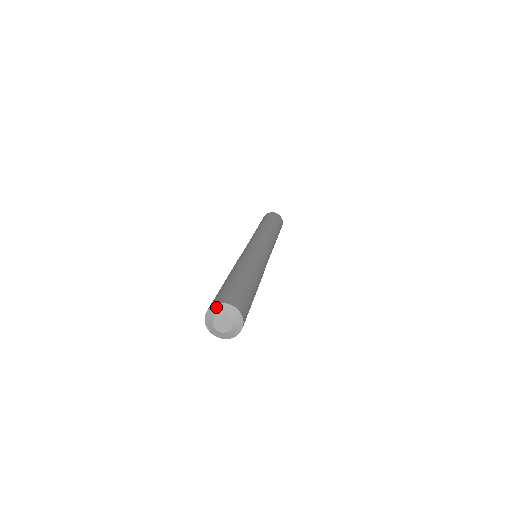
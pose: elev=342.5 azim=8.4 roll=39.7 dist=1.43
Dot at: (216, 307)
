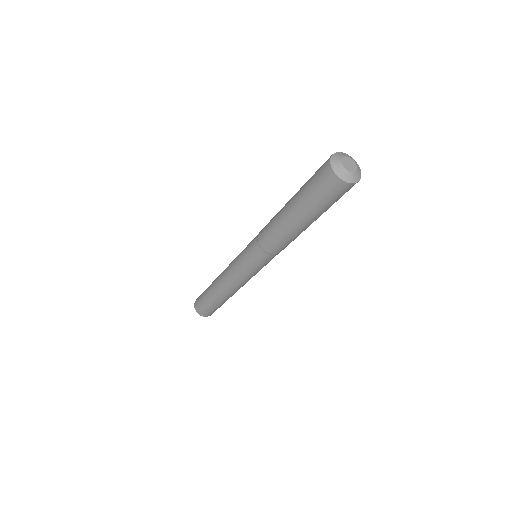
Dot at: (345, 153)
